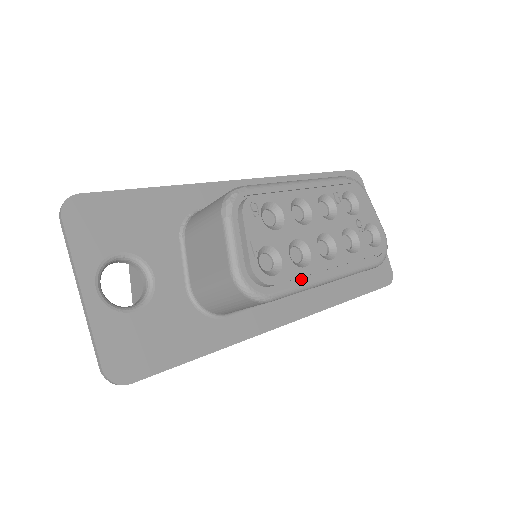
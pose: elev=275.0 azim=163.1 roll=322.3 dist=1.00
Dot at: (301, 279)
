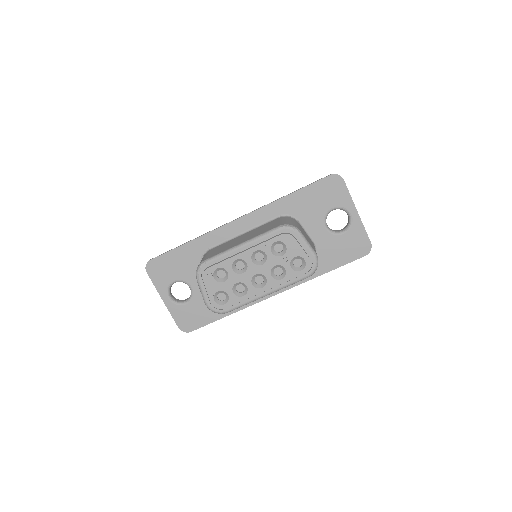
Dot at: (245, 299)
